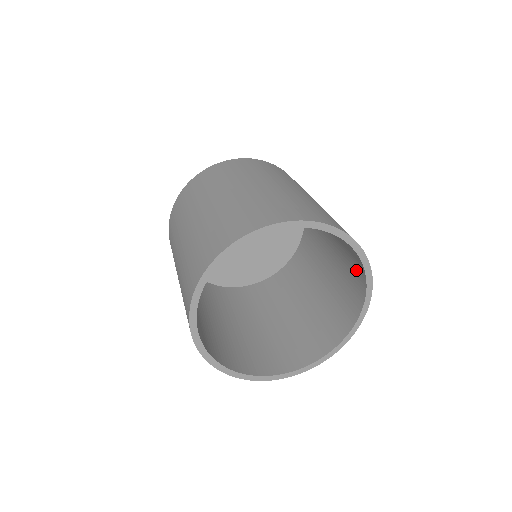
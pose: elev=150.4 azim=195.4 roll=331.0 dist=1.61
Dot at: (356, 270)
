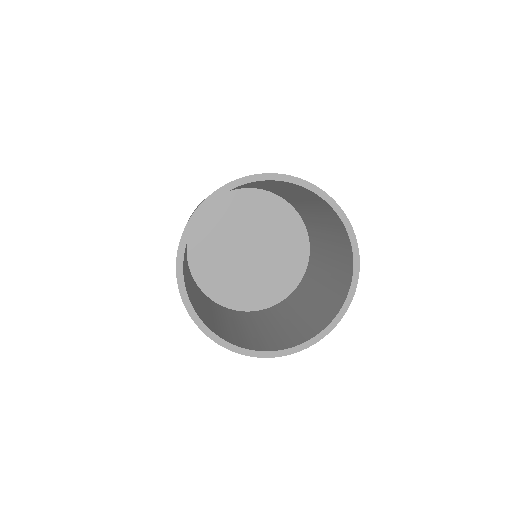
Dot at: (305, 192)
